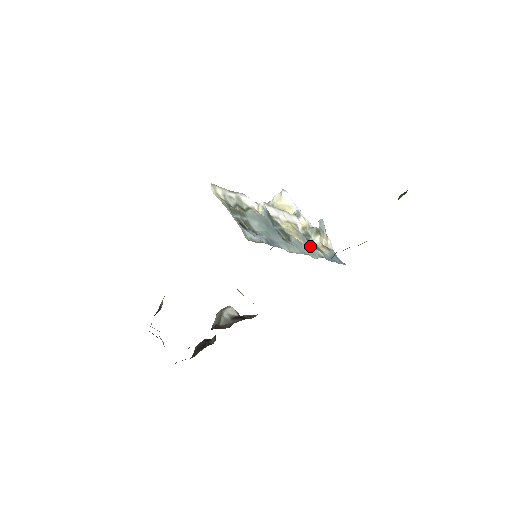
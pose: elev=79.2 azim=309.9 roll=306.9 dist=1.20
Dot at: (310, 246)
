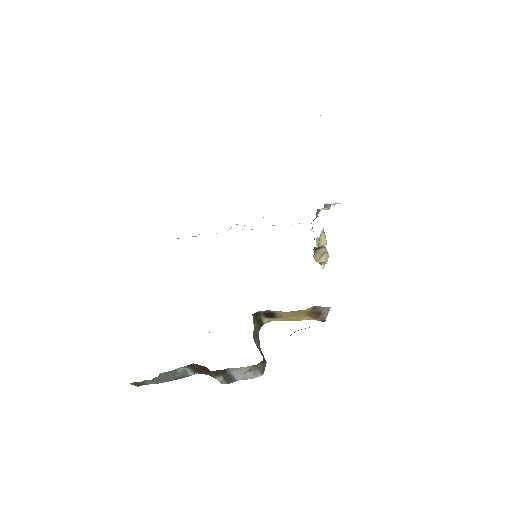
Dot at: occluded
